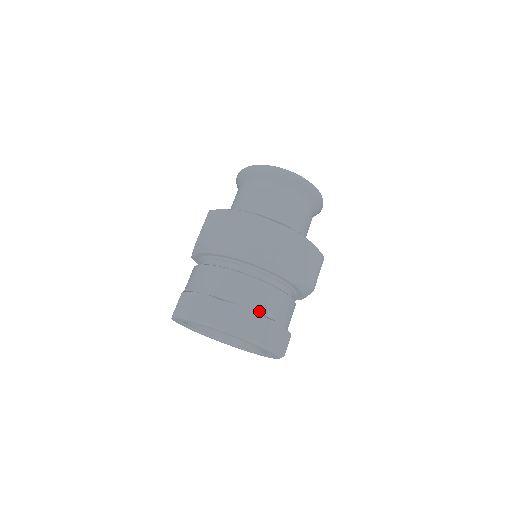
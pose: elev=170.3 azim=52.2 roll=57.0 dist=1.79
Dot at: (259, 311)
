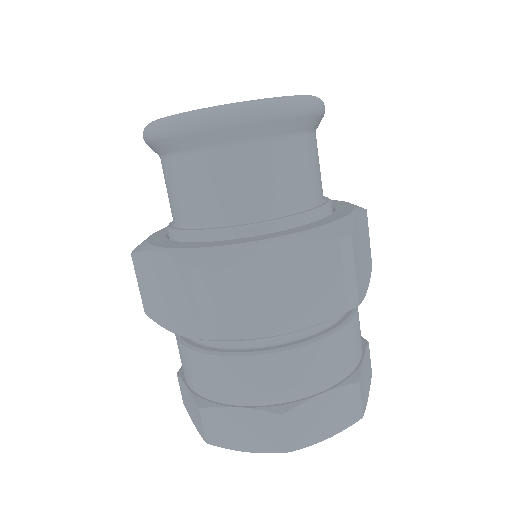
Dot at: (265, 402)
